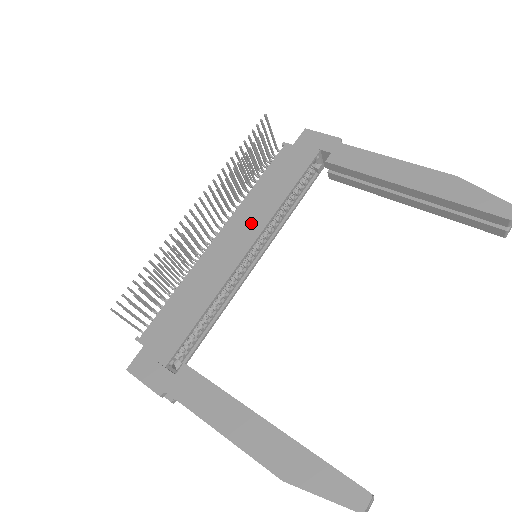
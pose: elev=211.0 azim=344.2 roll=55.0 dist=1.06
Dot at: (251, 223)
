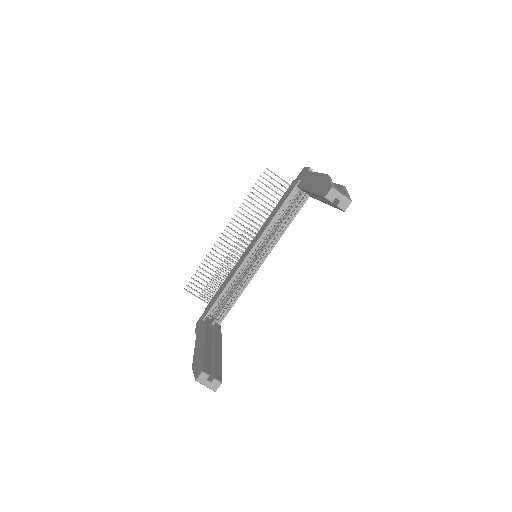
Dot at: (258, 236)
